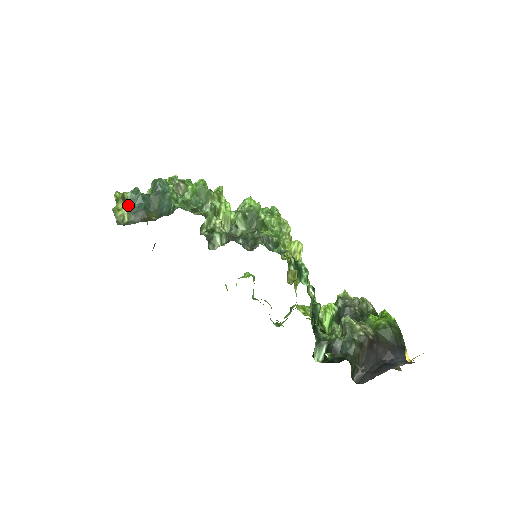
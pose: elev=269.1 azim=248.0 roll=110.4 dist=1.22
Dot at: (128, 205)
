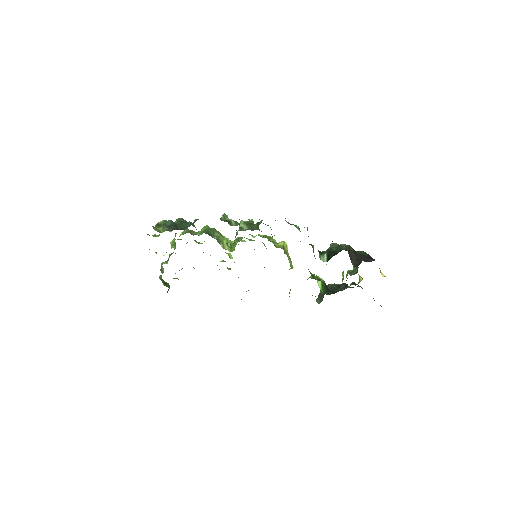
Dot at: (162, 226)
